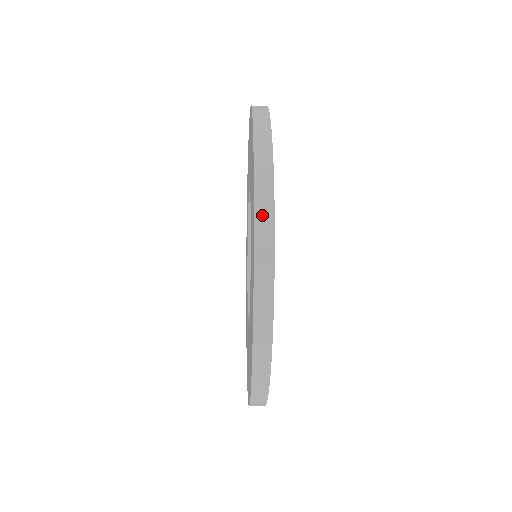
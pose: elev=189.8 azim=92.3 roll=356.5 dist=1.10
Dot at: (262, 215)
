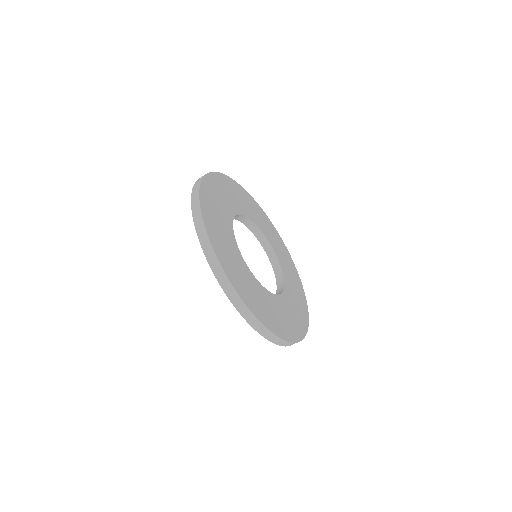
Dot at: occluded
